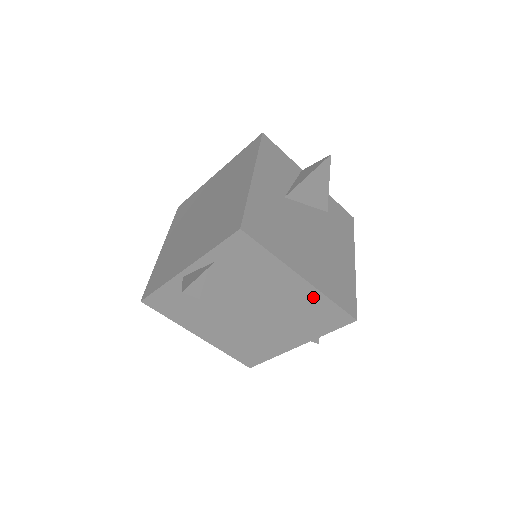
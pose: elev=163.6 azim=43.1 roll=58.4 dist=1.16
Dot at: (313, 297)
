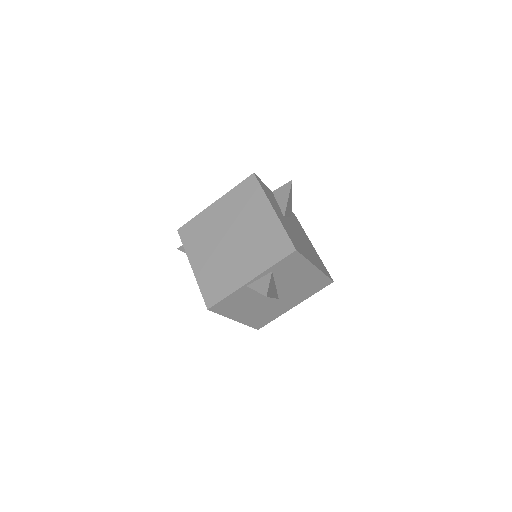
Dot at: (317, 276)
